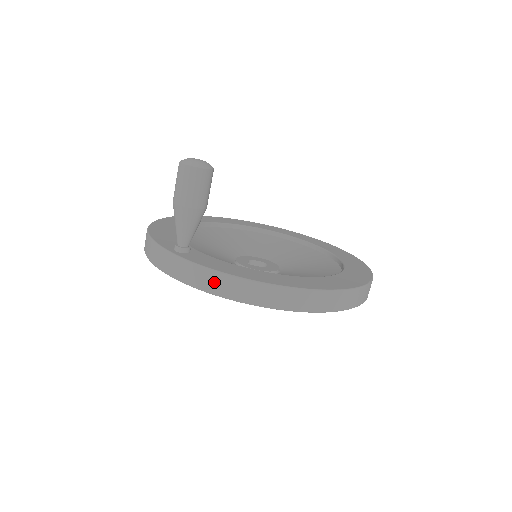
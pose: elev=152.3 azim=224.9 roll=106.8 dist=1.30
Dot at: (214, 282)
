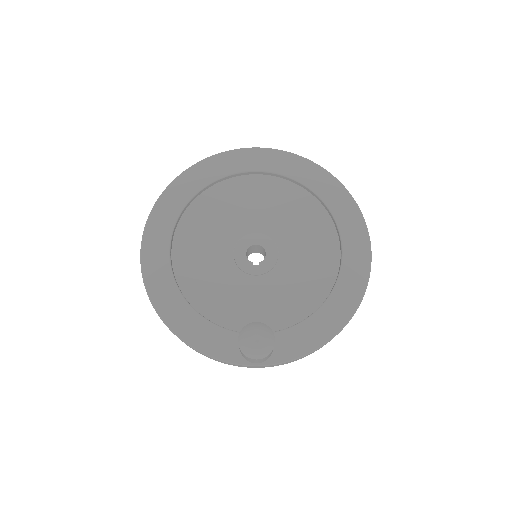
Dot at: (307, 355)
